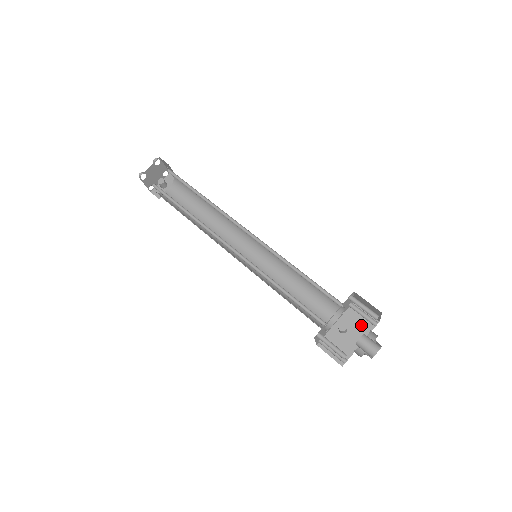
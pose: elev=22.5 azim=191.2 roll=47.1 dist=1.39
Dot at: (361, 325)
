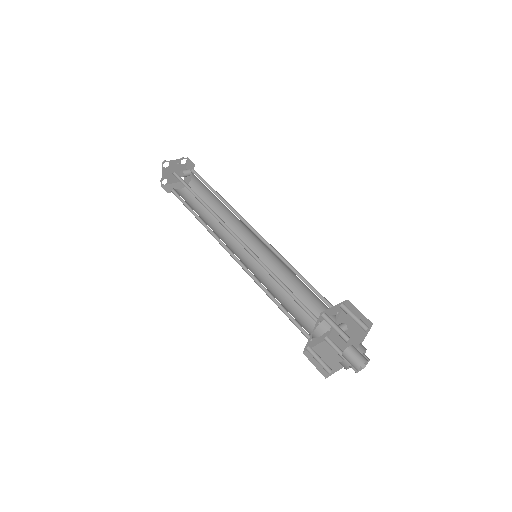
Dot at: (358, 325)
